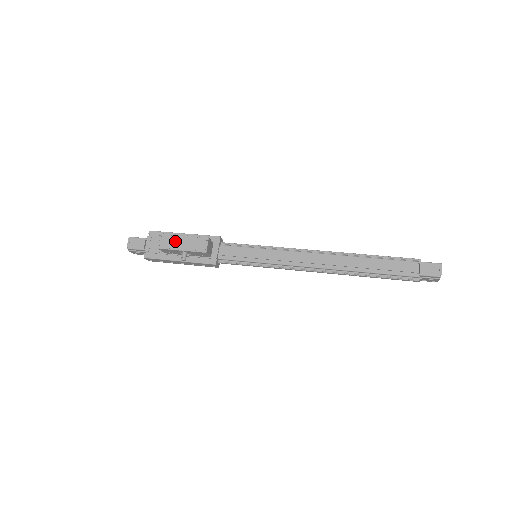
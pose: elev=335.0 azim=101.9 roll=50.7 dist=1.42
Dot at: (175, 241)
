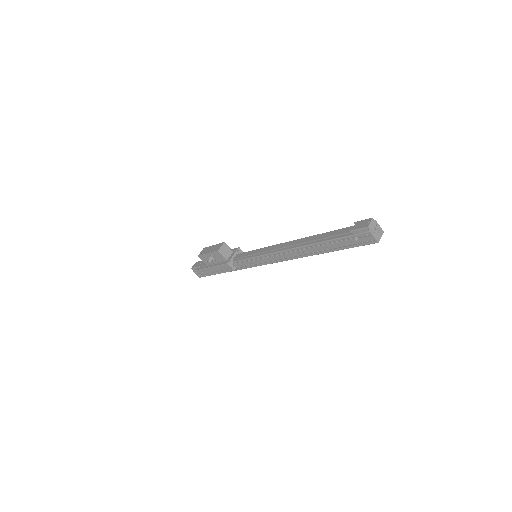
Dot at: (208, 249)
